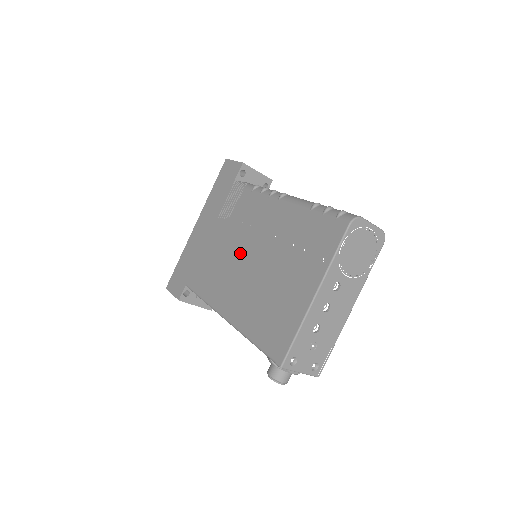
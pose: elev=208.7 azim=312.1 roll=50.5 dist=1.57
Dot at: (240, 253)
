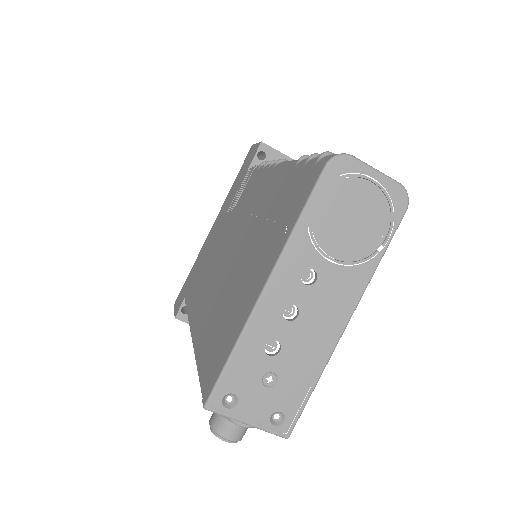
Dot at: (226, 248)
